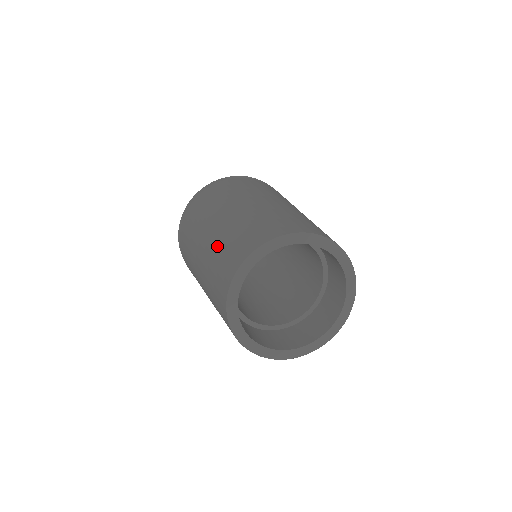
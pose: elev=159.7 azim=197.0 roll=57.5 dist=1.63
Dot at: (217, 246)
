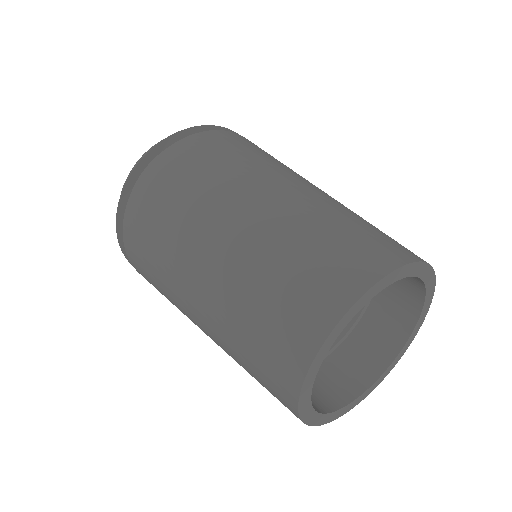
Dot at: (236, 305)
